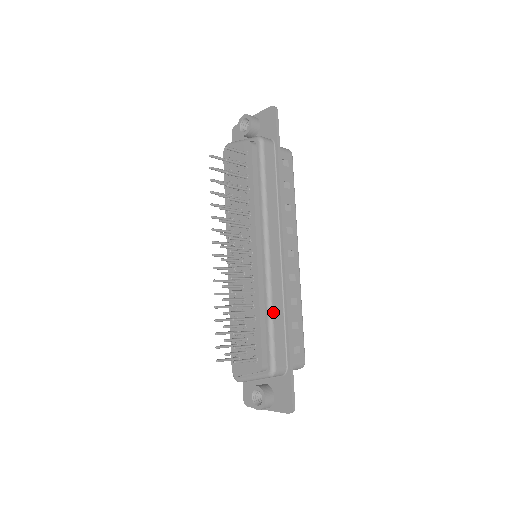
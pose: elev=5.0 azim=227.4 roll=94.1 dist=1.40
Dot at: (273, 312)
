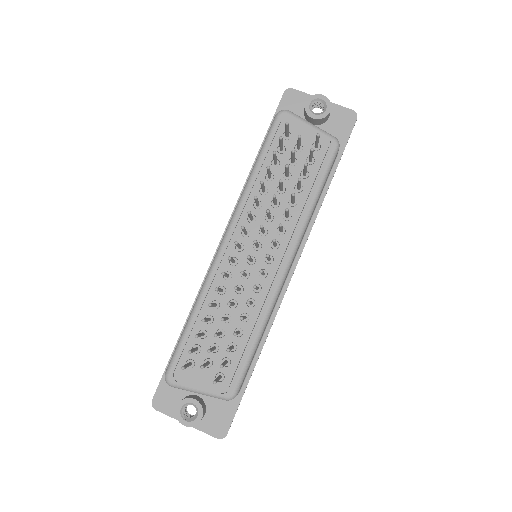
Dot at: (262, 334)
